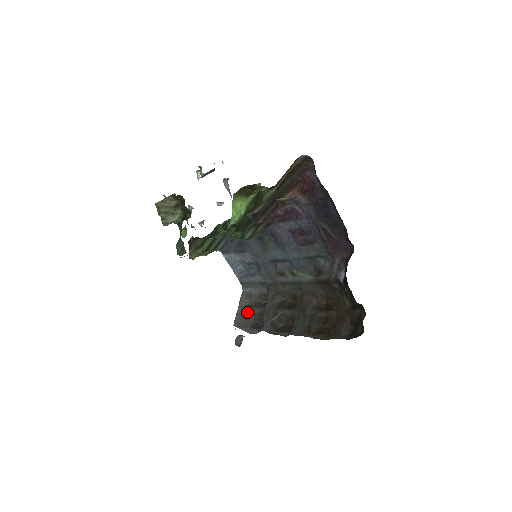
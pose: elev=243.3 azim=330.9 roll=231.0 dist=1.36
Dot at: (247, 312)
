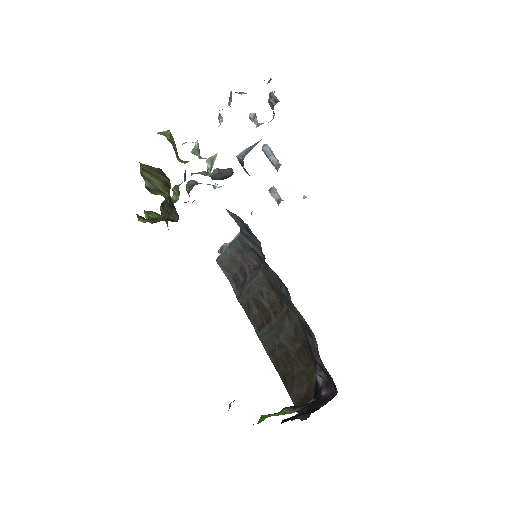
Dot at: (235, 258)
